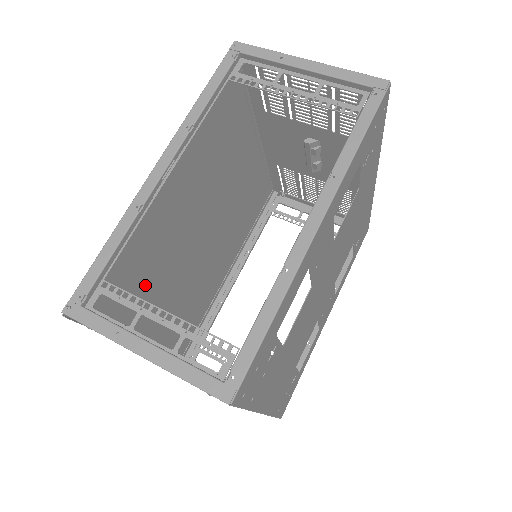
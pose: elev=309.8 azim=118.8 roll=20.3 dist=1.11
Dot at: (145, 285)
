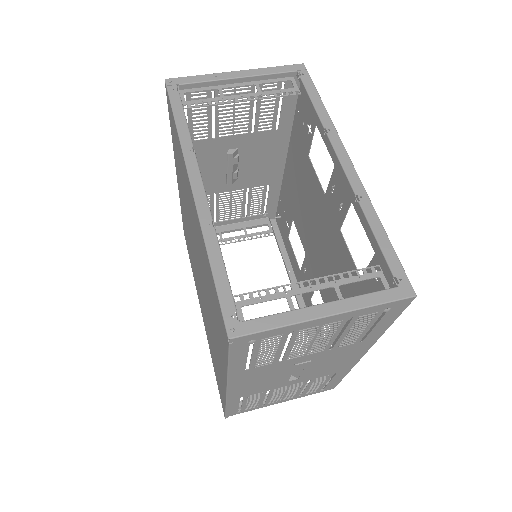
Dot at: (213, 318)
